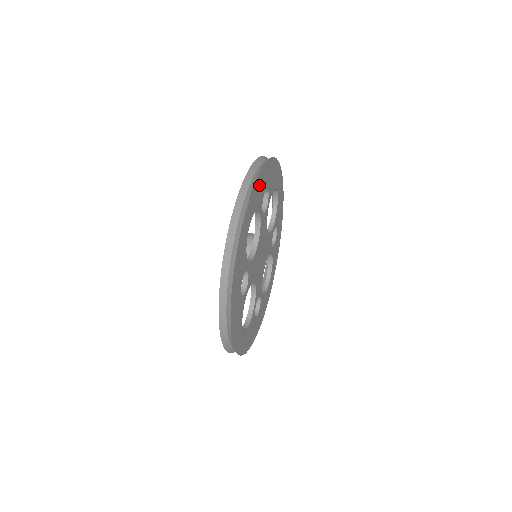
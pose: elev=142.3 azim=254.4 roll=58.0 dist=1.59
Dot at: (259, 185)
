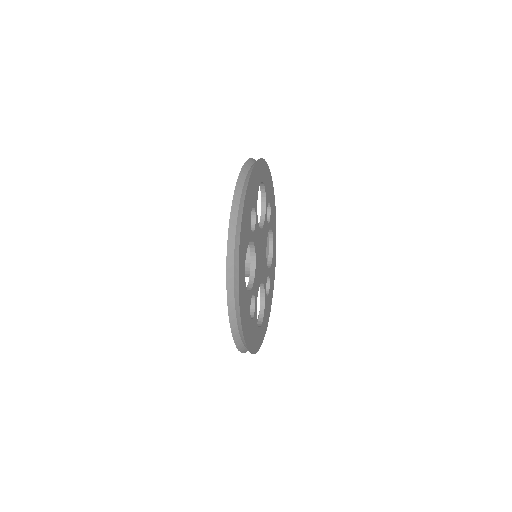
Dot at: (268, 180)
